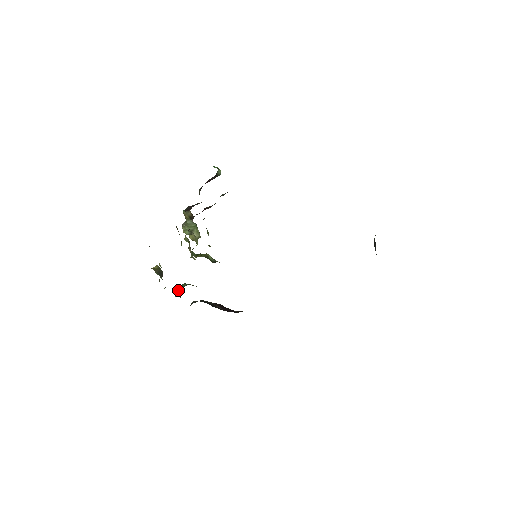
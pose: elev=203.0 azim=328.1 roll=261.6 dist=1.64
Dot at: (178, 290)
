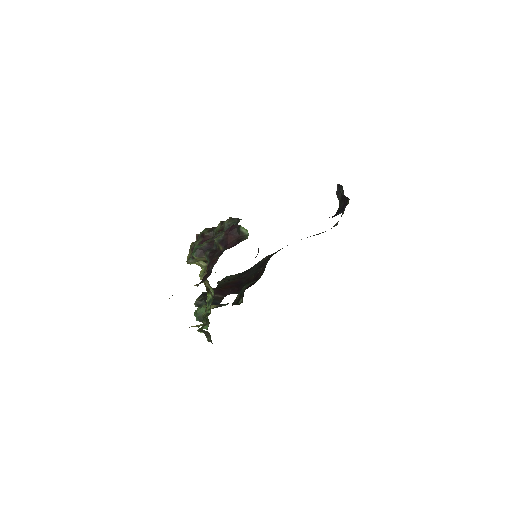
Dot at: (201, 318)
